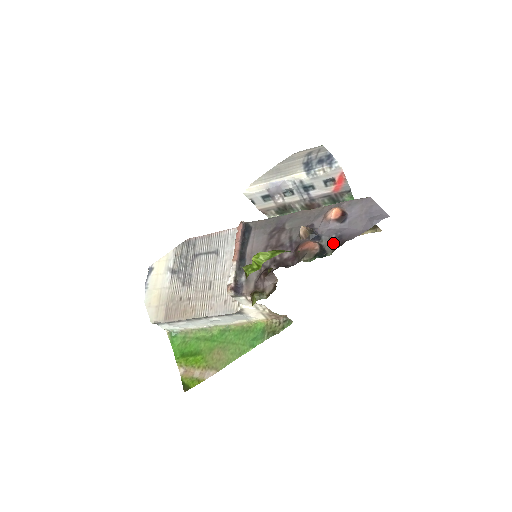
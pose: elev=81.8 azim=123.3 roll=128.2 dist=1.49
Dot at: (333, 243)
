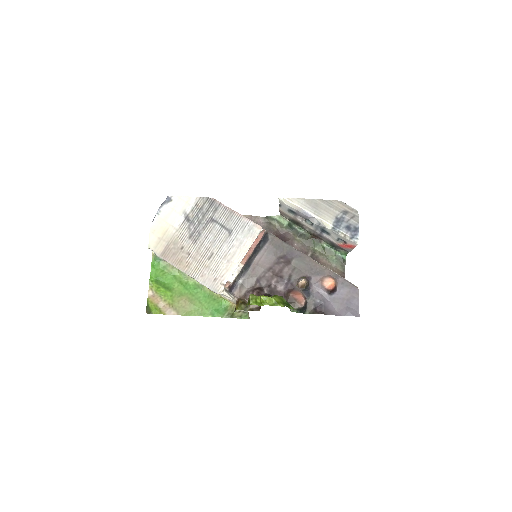
Dot at: (314, 306)
